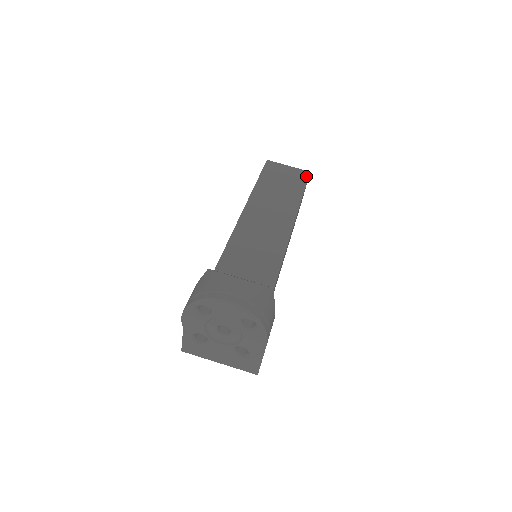
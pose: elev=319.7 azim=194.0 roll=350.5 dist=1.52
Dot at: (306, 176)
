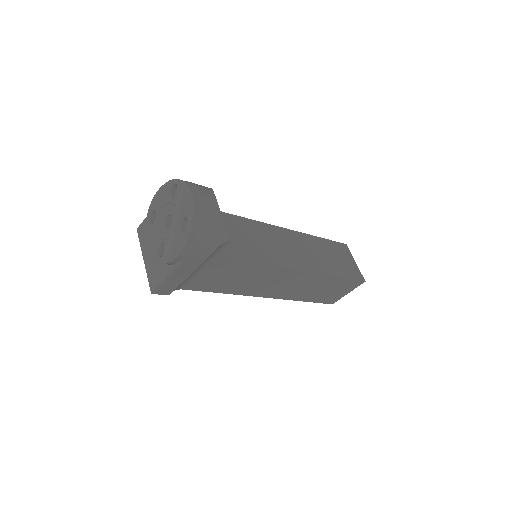
Dot at: (358, 278)
